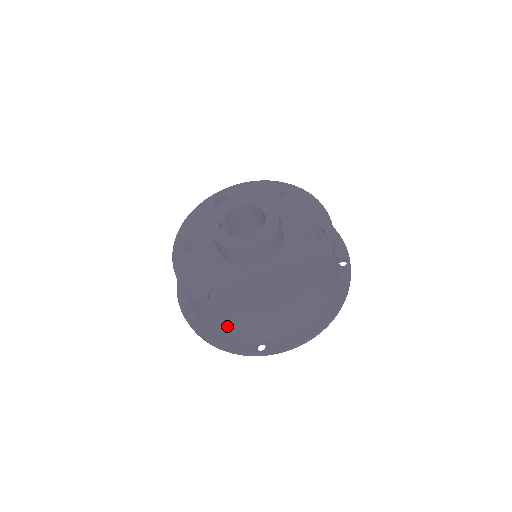
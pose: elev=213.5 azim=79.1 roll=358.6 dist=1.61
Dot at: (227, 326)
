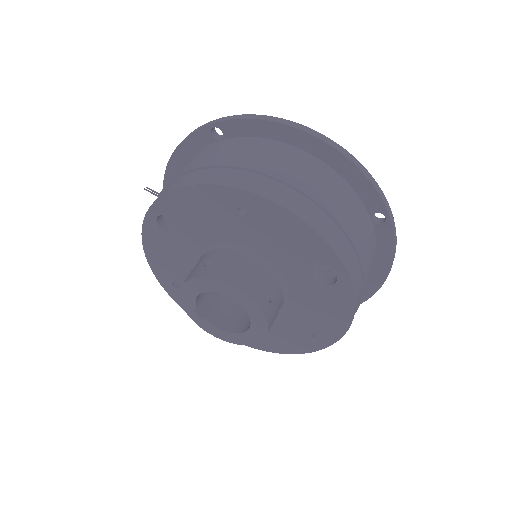
Dot at: occluded
